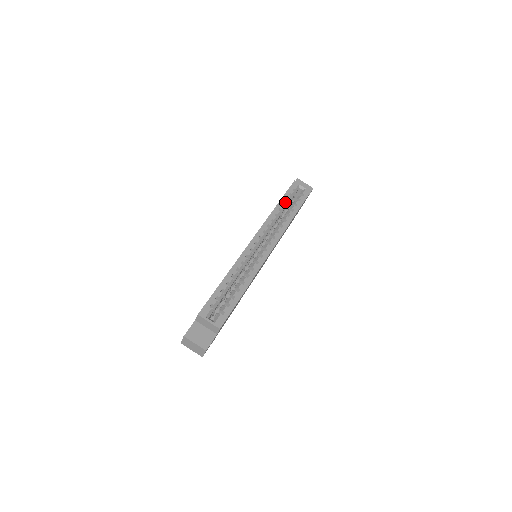
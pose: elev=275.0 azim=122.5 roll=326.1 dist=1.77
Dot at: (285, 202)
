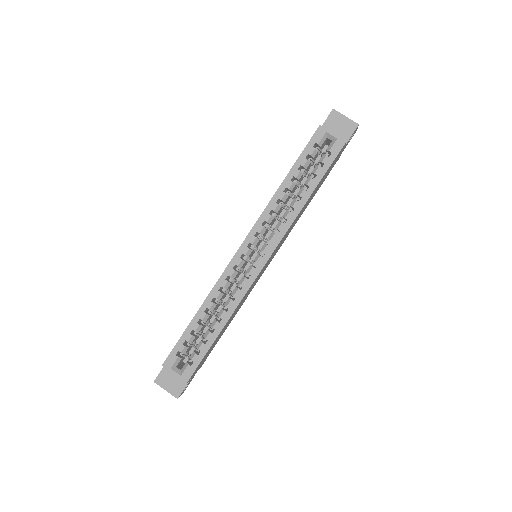
Dot at: (296, 174)
